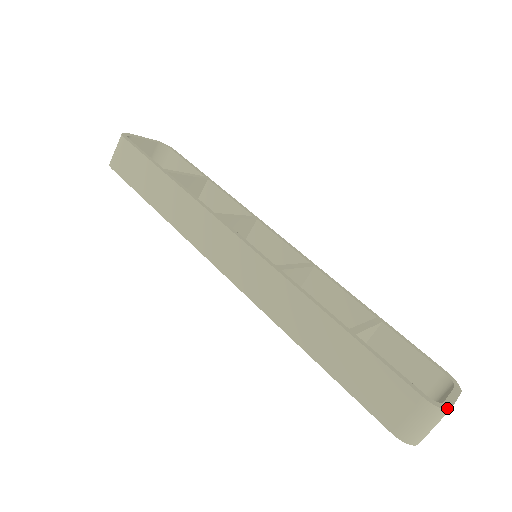
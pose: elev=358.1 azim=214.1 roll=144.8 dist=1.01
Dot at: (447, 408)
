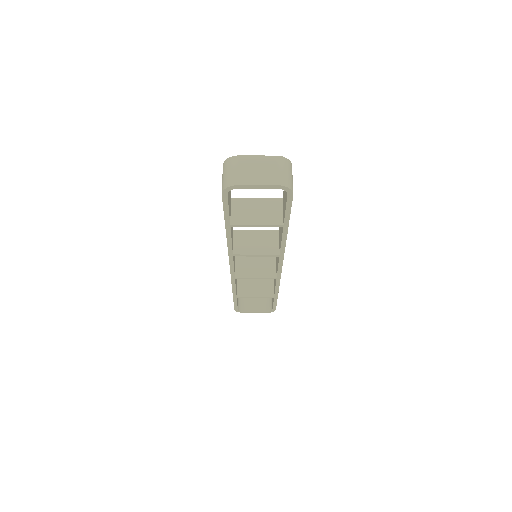
Dot at: (235, 157)
